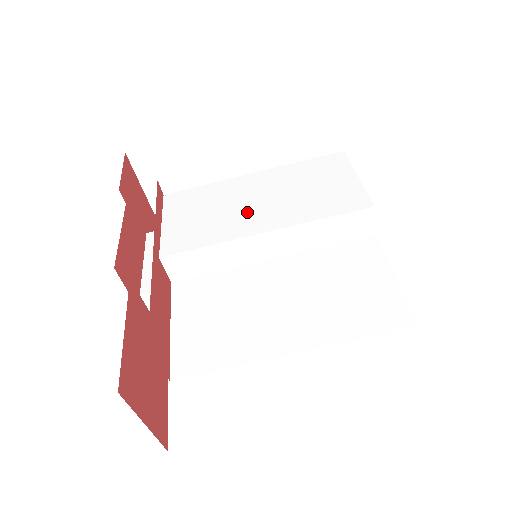
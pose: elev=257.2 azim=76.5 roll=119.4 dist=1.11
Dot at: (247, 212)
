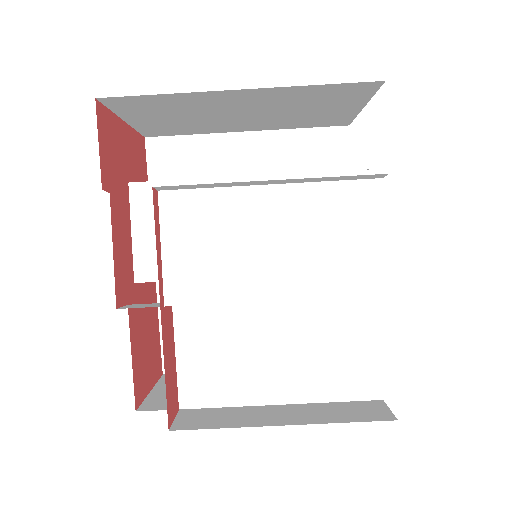
Dot at: (259, 261)
